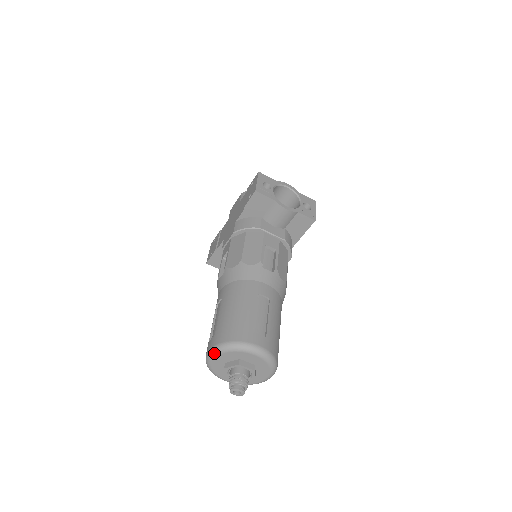
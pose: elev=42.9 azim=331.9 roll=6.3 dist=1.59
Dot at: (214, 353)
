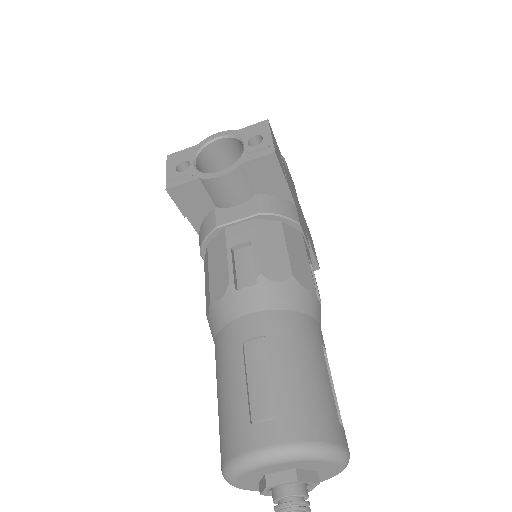
Dot at: occluded
